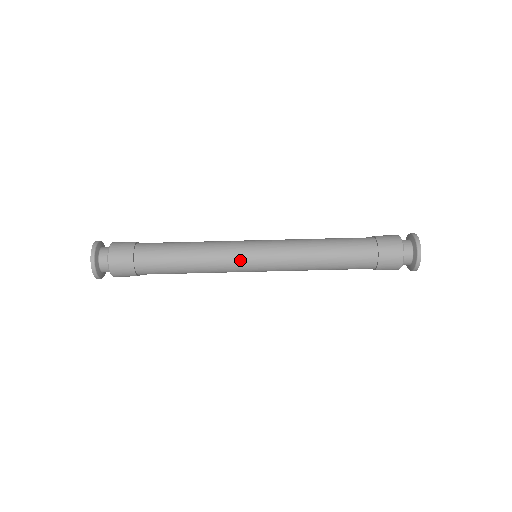
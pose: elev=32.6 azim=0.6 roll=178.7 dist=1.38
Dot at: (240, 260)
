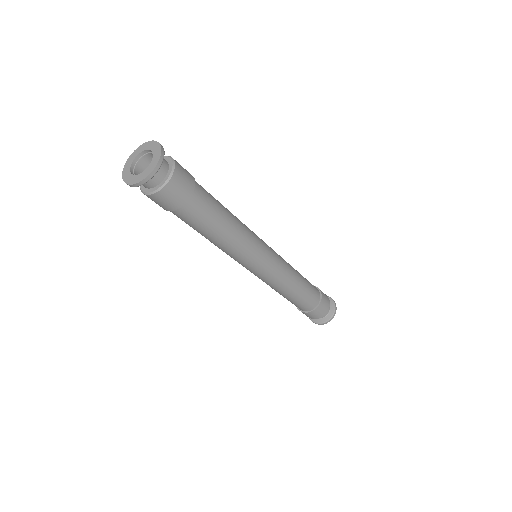
Dot at: (257, 256)
